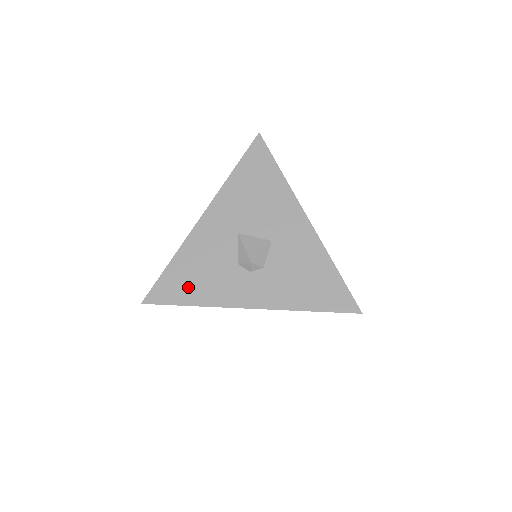
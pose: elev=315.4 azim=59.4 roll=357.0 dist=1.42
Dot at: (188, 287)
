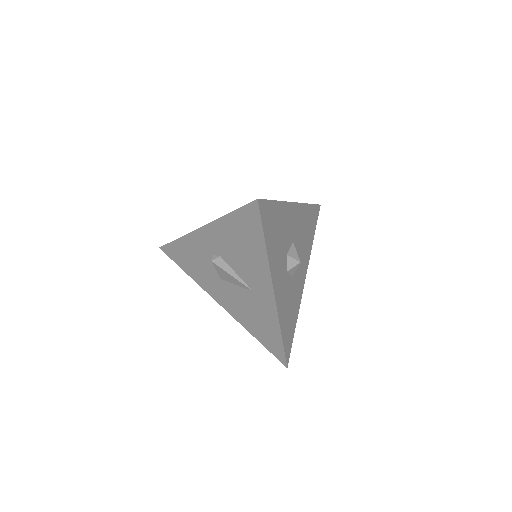
Dot at: occluded
